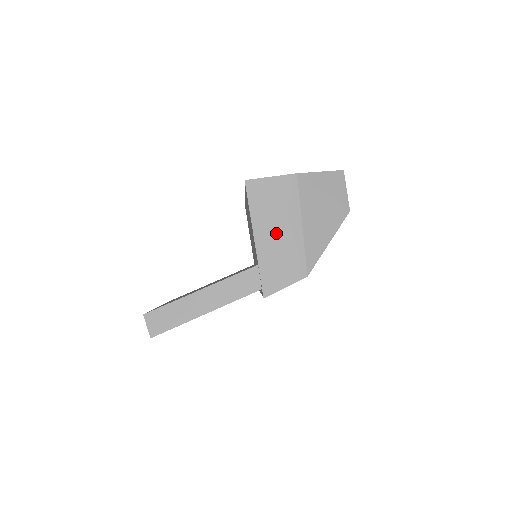
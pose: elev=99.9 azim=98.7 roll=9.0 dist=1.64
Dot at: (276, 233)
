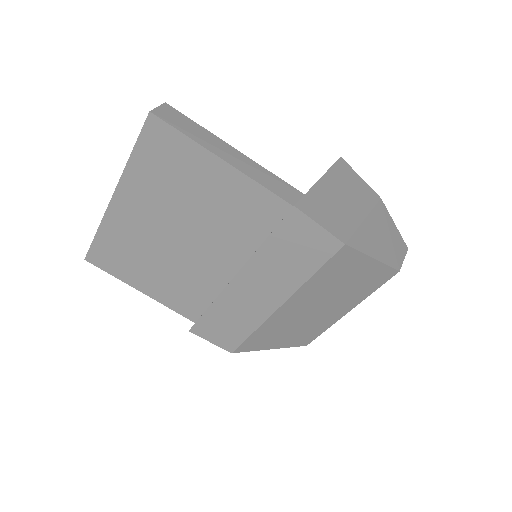
Dot at: (341, 197)
